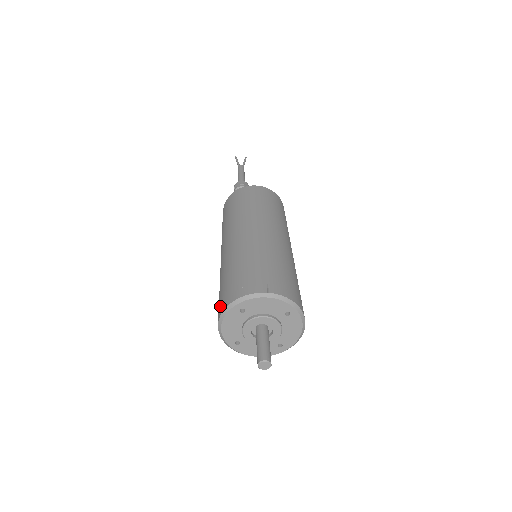
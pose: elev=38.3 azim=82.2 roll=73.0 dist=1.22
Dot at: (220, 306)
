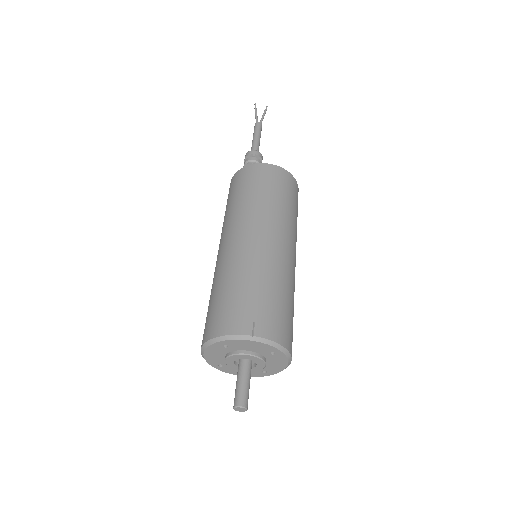
Dot at: (204, 331)
